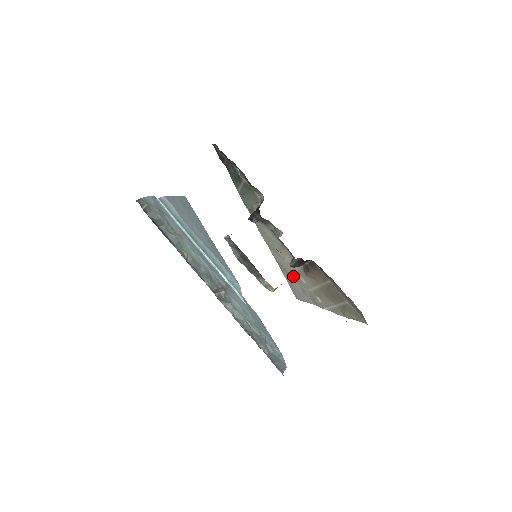
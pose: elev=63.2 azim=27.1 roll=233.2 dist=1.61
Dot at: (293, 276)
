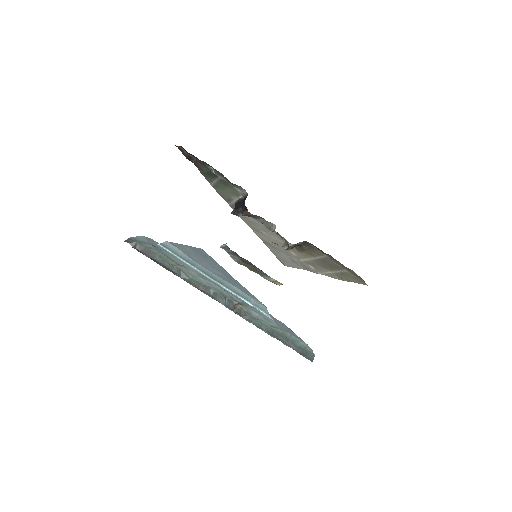
Dot at: (280, 250)
